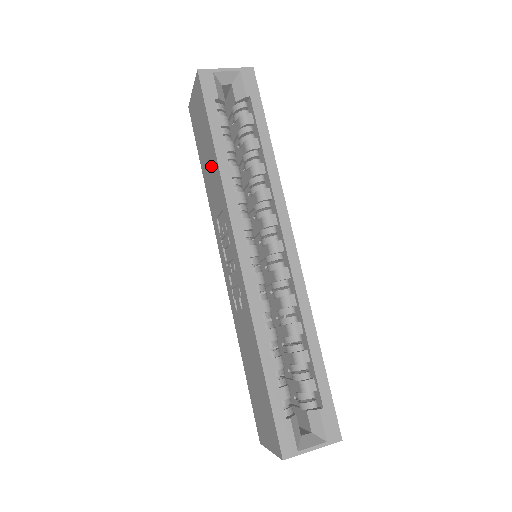
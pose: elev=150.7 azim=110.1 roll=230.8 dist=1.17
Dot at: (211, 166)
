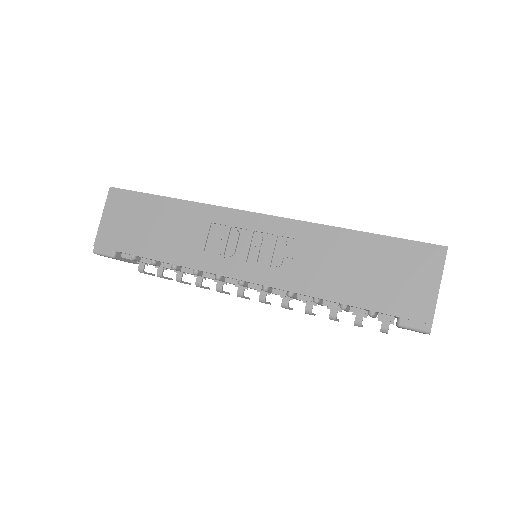
Dot at: (170, 221)
